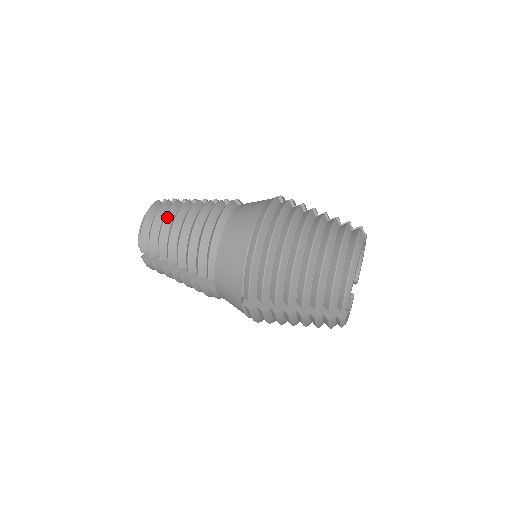
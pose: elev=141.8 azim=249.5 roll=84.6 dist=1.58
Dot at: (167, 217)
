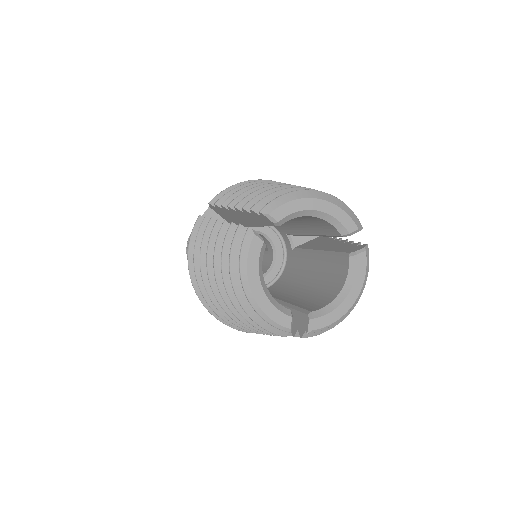
Dot at: occluded
